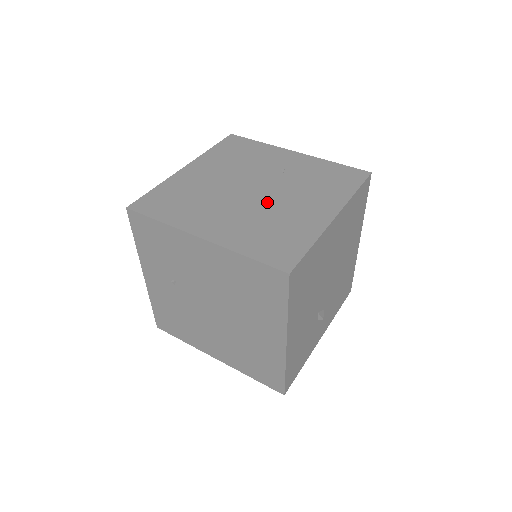
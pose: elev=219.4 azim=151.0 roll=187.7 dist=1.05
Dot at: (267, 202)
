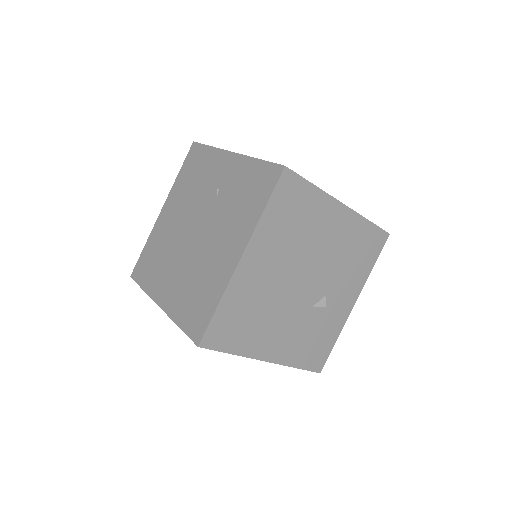
Dot at: (200, 248)
